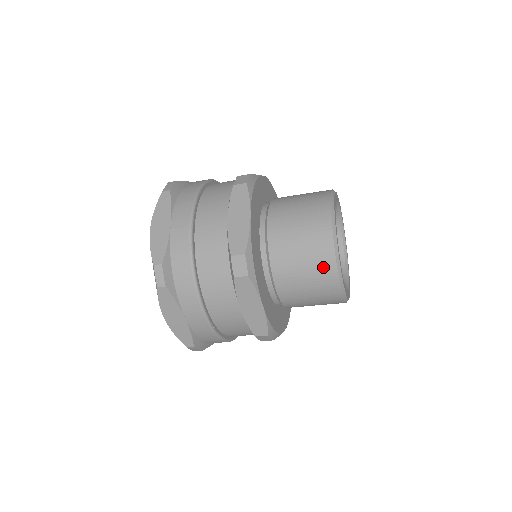
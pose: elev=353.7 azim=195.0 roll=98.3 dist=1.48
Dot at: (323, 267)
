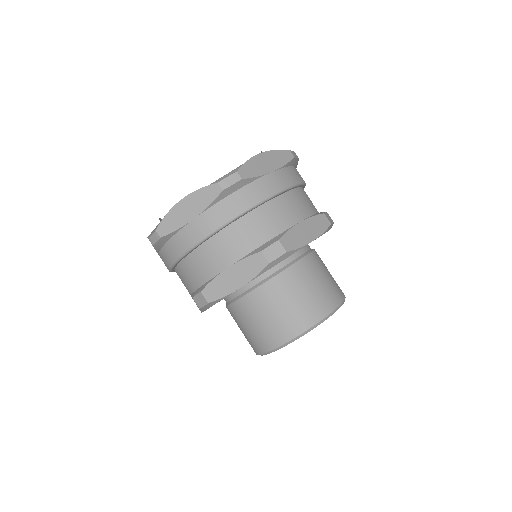
Dot at: (254, 344)
